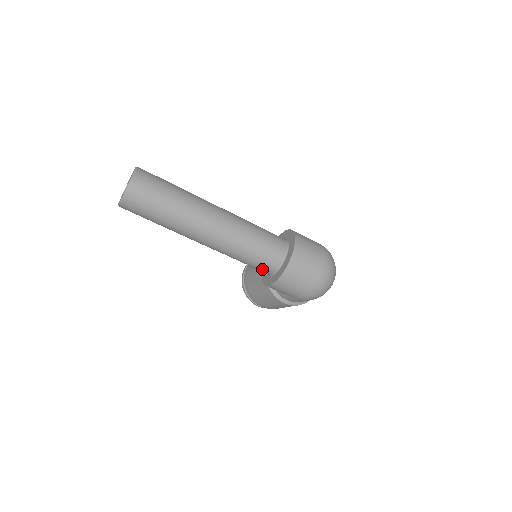
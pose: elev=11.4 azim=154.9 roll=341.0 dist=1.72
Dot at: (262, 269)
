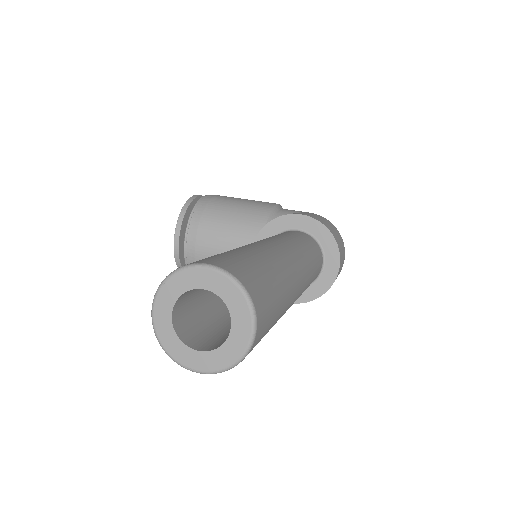
Dot at: occluded
